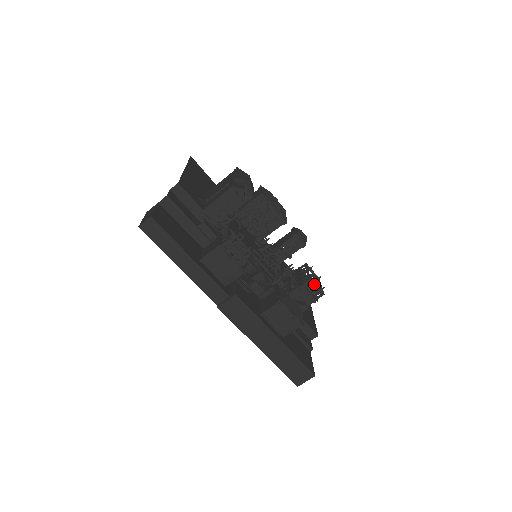
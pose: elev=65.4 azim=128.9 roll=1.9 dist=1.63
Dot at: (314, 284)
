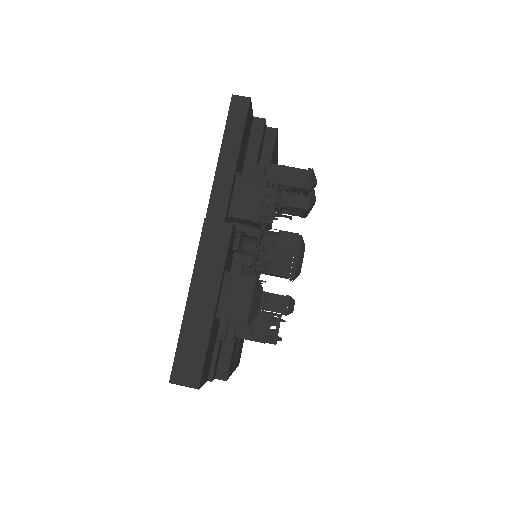
Dot at: (279, 324)
